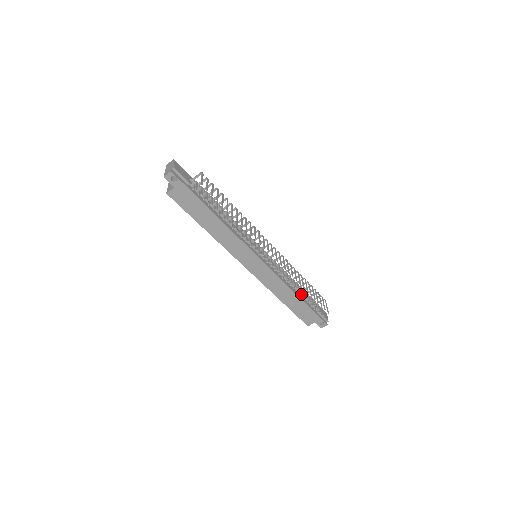
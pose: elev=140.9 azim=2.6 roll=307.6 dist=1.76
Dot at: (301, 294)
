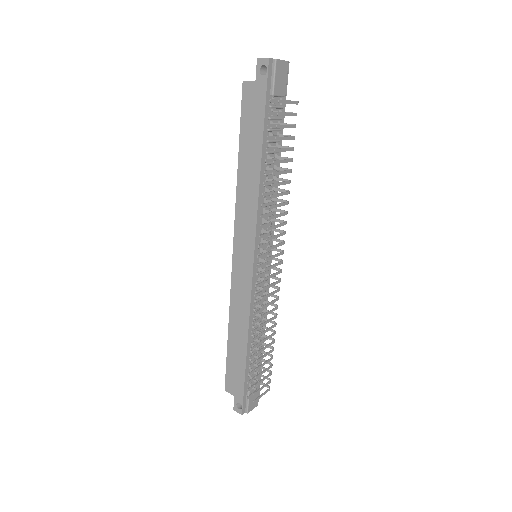
Dot at: (254, 350)
